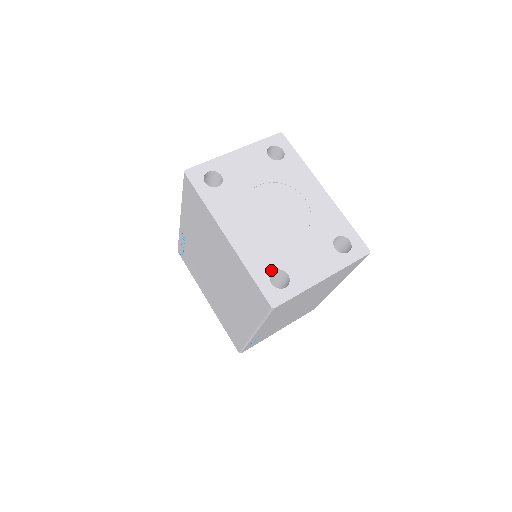
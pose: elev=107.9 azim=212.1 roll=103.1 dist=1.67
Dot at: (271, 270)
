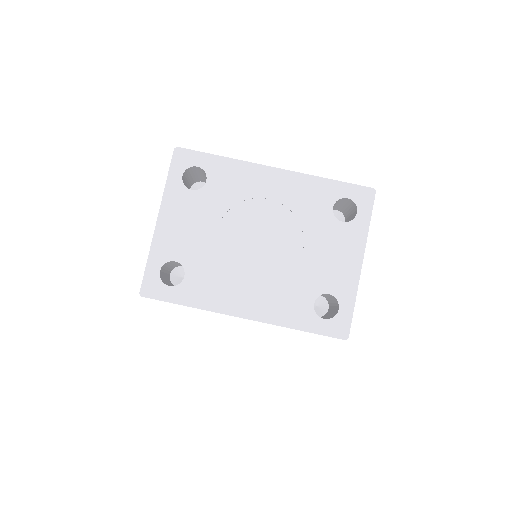
Dot at: (311, 306)
